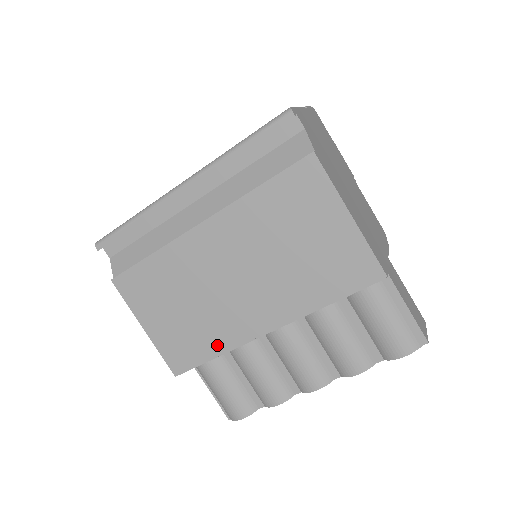
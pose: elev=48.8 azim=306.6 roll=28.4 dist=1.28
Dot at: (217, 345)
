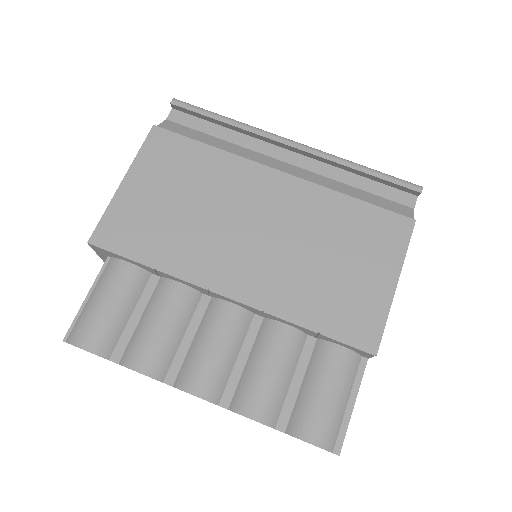
Dot at: (167, 259)
